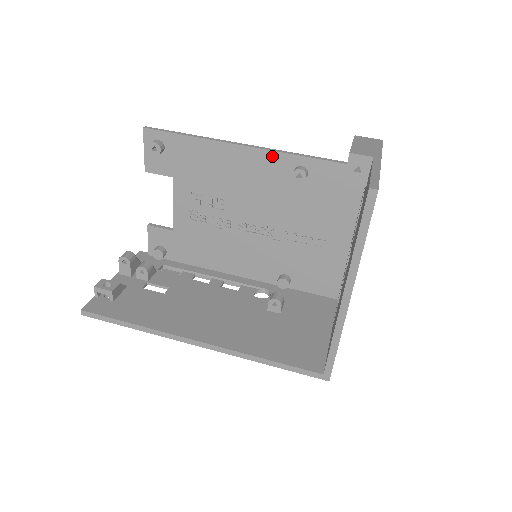
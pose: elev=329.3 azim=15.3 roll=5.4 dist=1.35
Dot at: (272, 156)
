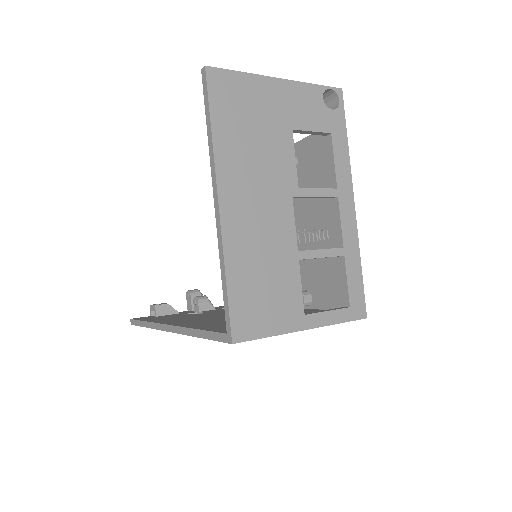
Dot at: occluded
